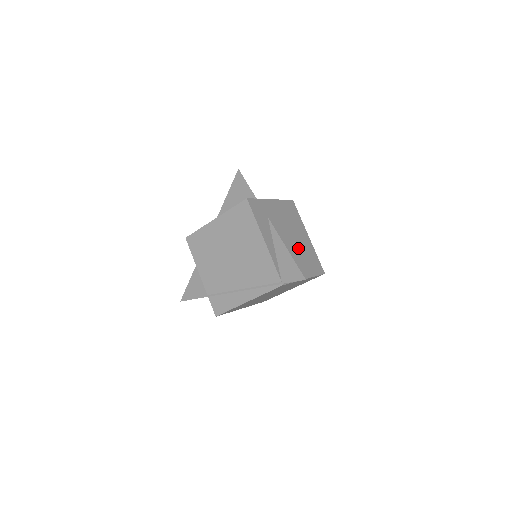
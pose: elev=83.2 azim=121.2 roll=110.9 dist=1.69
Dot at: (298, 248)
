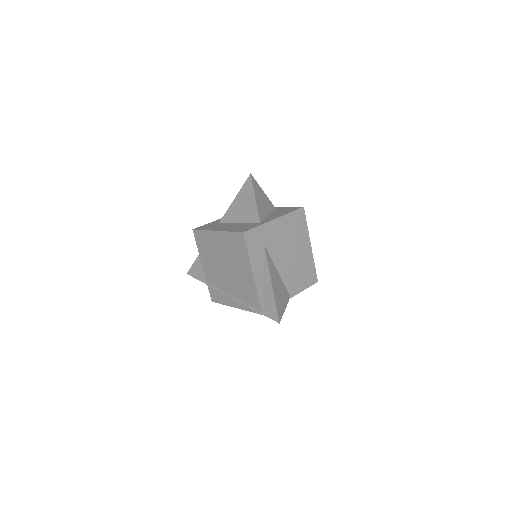
Dot at: (293, 265)
